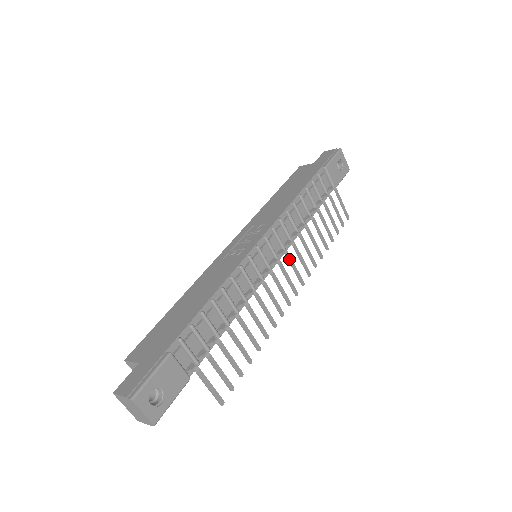
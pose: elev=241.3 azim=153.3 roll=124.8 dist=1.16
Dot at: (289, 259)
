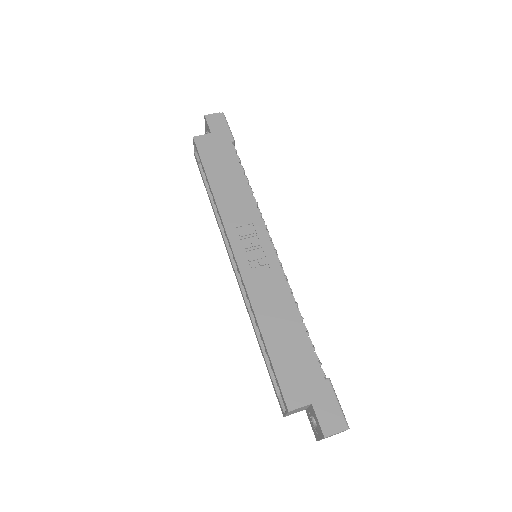
Dot at: occluded
